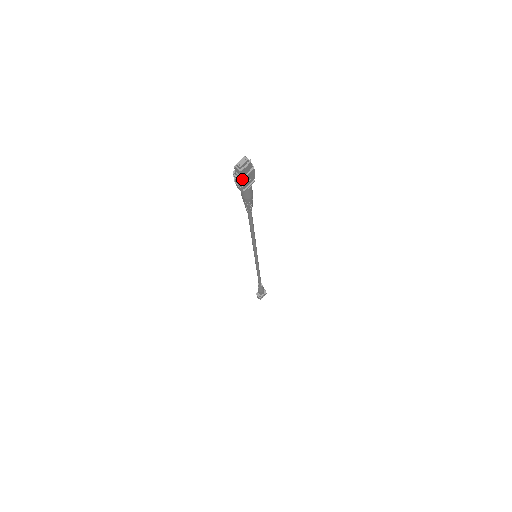
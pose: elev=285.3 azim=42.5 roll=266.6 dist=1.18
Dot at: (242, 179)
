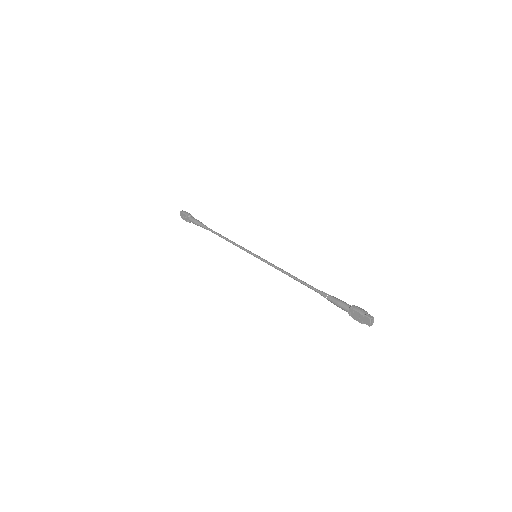
Dot at: occluded
